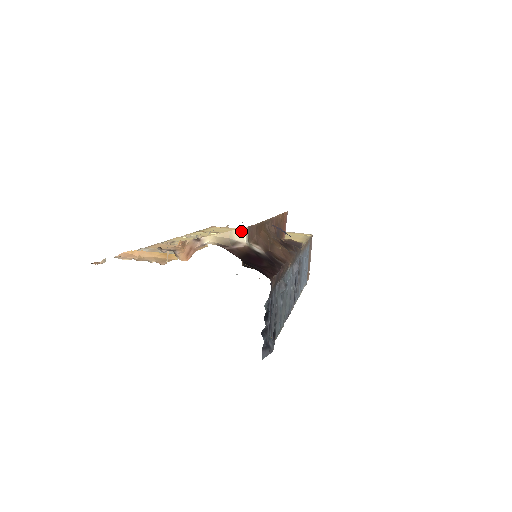
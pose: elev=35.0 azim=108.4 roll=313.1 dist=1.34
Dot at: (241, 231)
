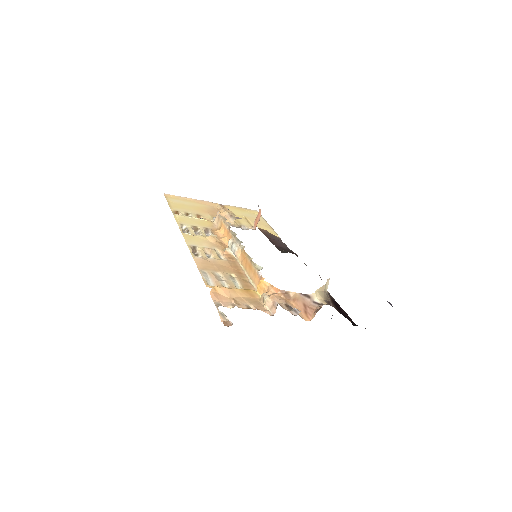
Dot at: (327, 281)
